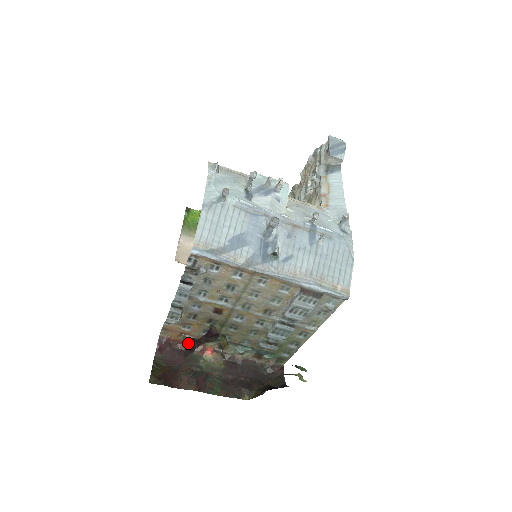
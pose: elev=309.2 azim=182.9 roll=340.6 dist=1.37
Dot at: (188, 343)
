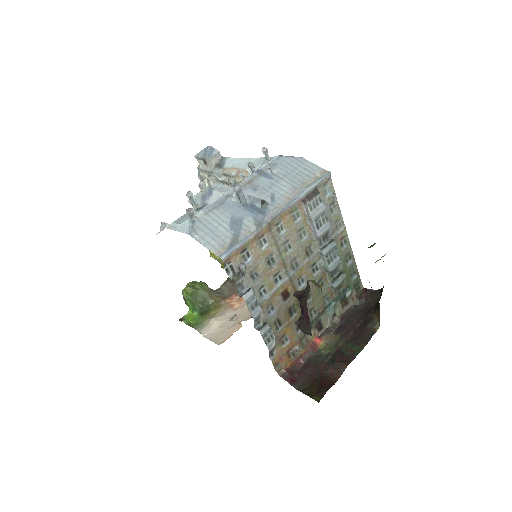
Dot at: (299, 325)
